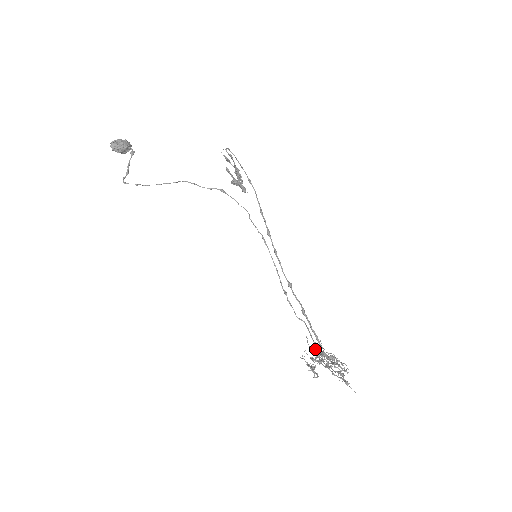
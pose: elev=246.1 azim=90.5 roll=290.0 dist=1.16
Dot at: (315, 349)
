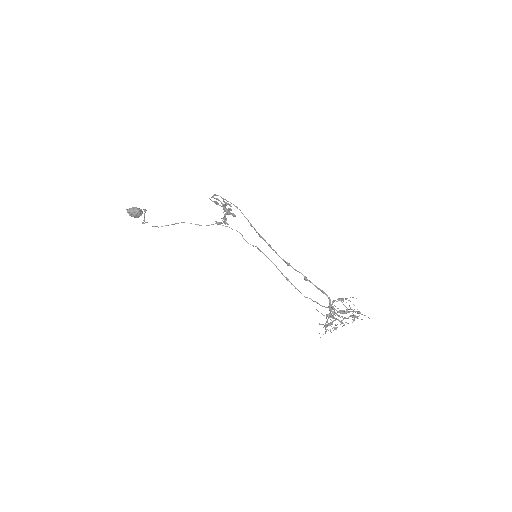
Dot at: occluded
